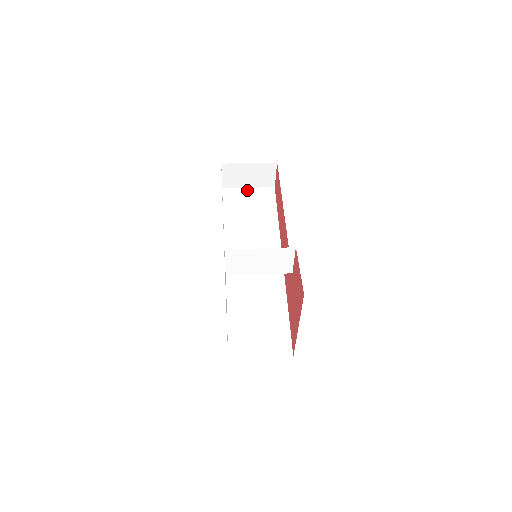
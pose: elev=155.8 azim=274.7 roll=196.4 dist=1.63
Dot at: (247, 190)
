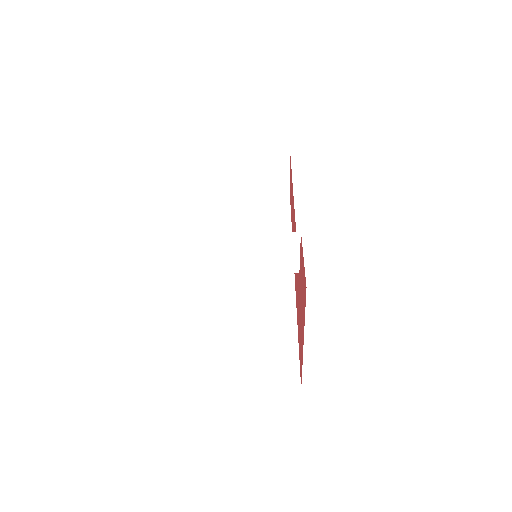
Dot at: (256, 191)
